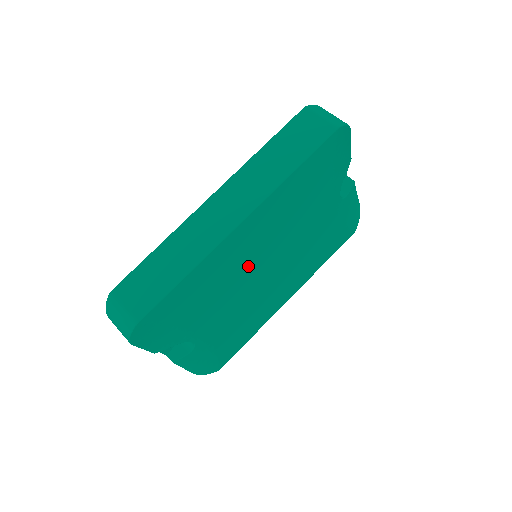
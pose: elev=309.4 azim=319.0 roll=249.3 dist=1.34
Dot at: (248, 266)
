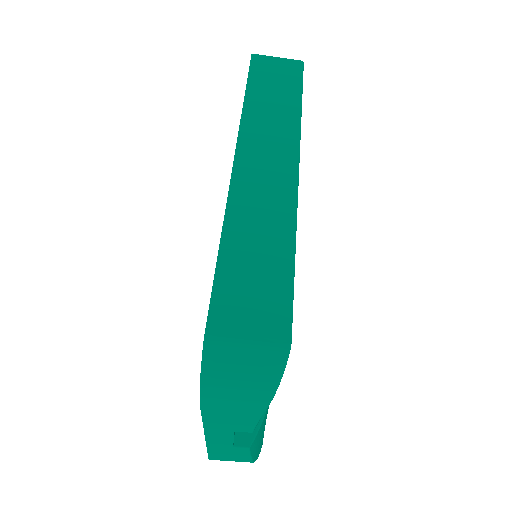
Dot at: occluded
